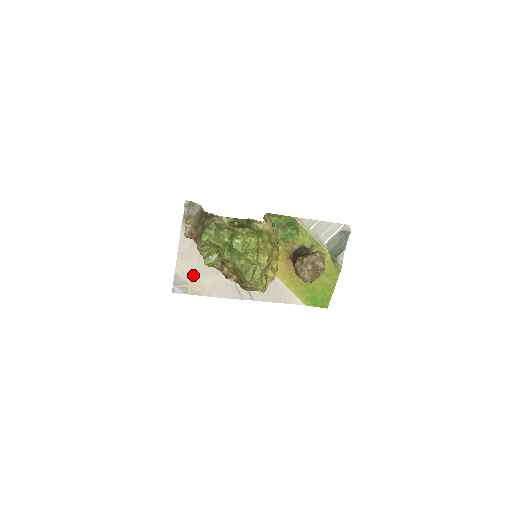
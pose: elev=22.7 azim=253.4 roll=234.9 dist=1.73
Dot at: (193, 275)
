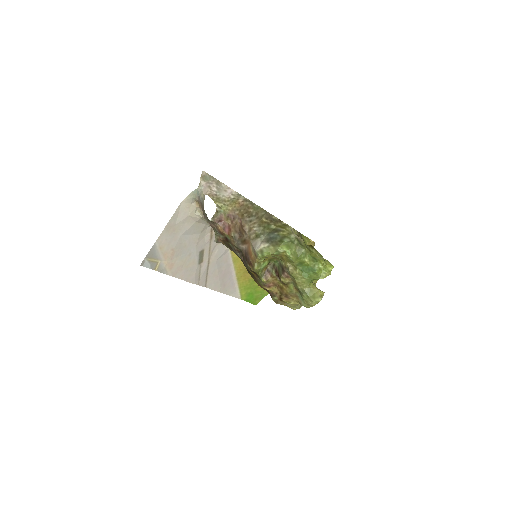
Dot at: (169, 251)
